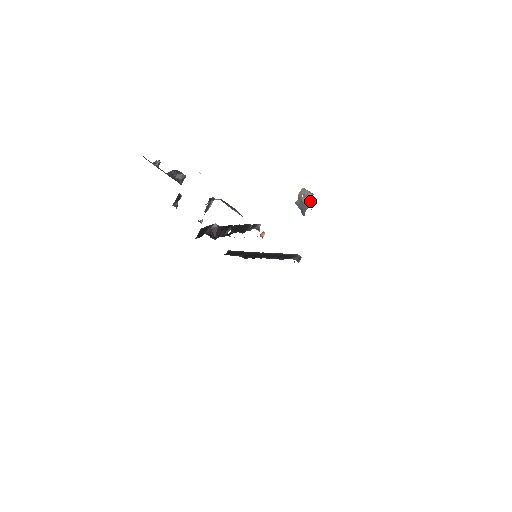
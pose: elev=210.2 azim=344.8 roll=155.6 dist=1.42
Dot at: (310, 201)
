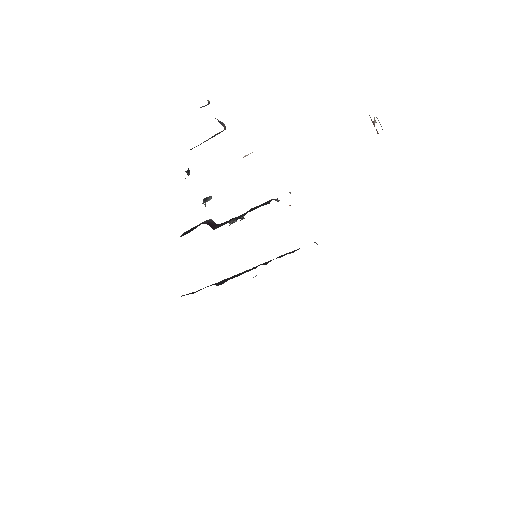
Dot at: occluded
